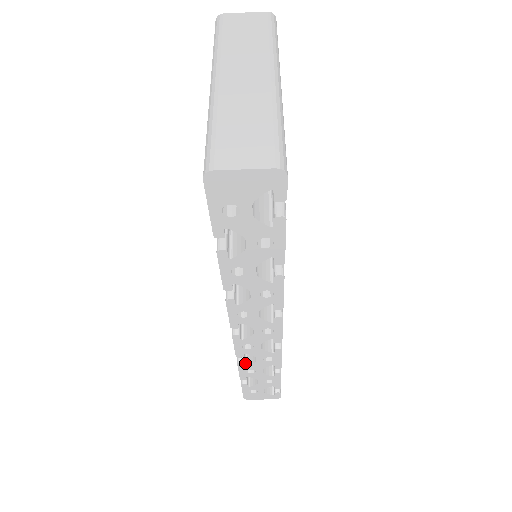
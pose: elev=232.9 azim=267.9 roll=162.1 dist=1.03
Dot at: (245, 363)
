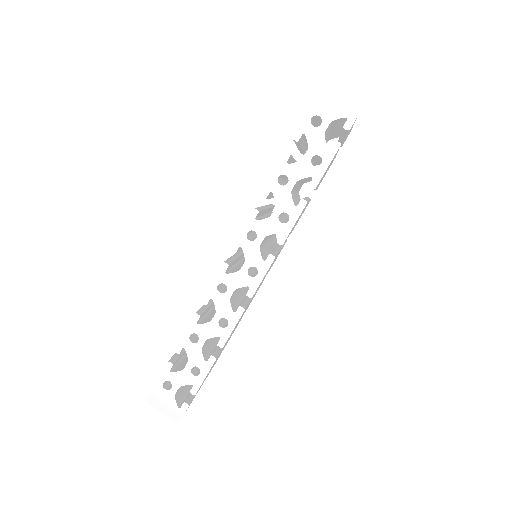
Dot at: (198, 322)
